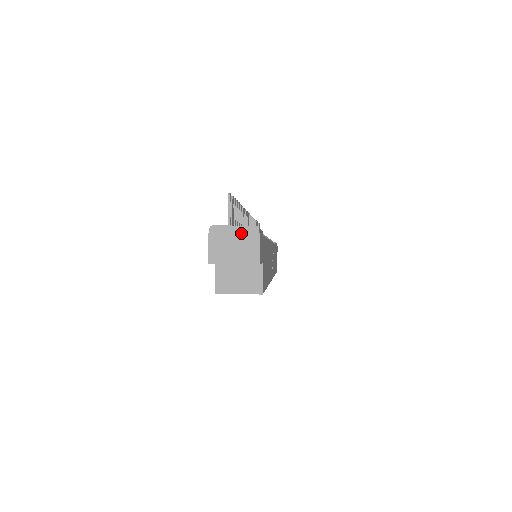
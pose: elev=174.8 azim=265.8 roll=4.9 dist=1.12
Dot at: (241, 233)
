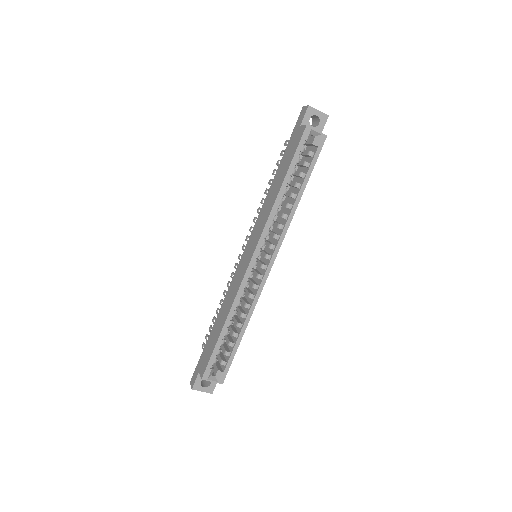
Dot at: occluded
